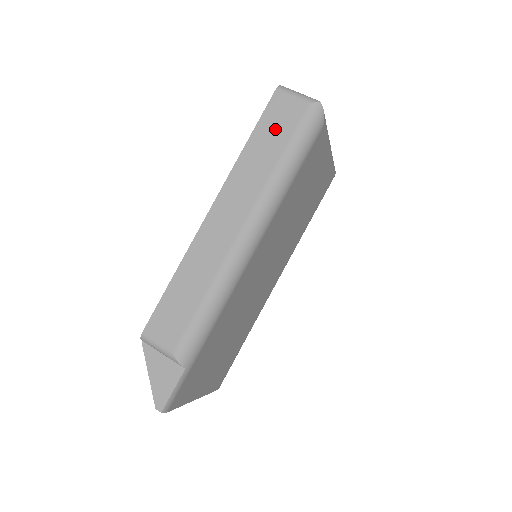
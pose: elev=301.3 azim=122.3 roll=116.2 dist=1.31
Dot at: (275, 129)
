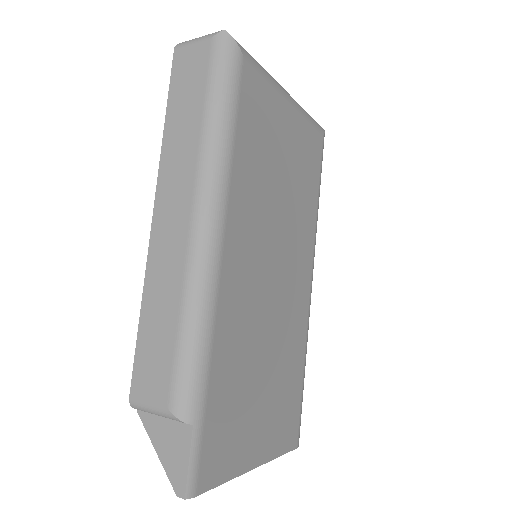
Dot at: (187, 87)
